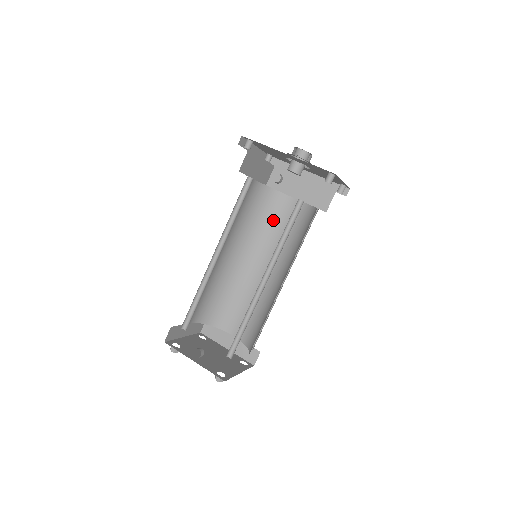
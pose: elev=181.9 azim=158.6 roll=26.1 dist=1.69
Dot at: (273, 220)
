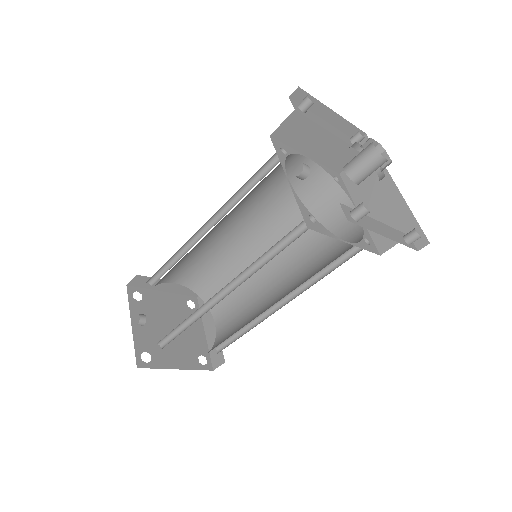
Dot at: occluded
